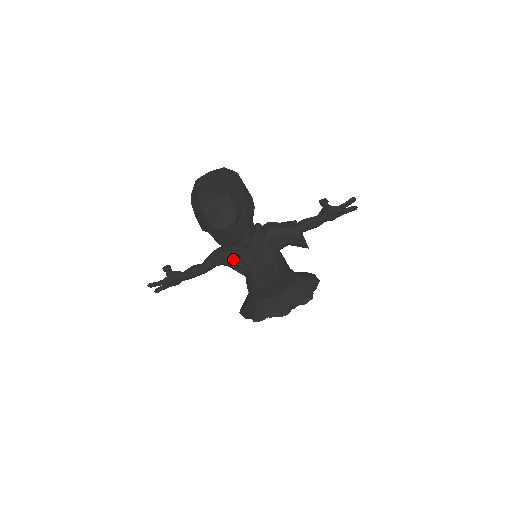
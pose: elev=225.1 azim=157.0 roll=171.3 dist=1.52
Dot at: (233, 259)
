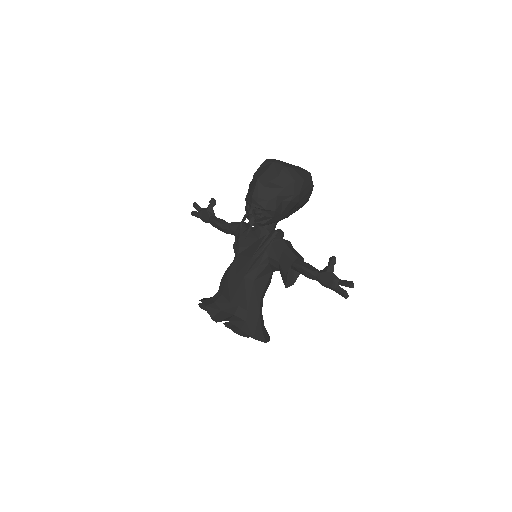
Dot at: (242, 232)
